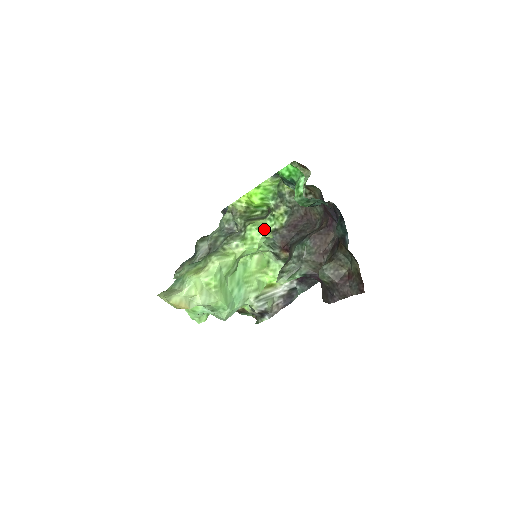
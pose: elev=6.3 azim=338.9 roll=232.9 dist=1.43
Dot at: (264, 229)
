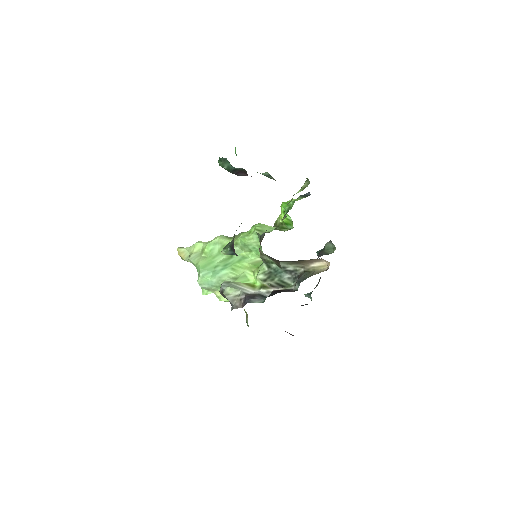
Dot at: (263, 229)
